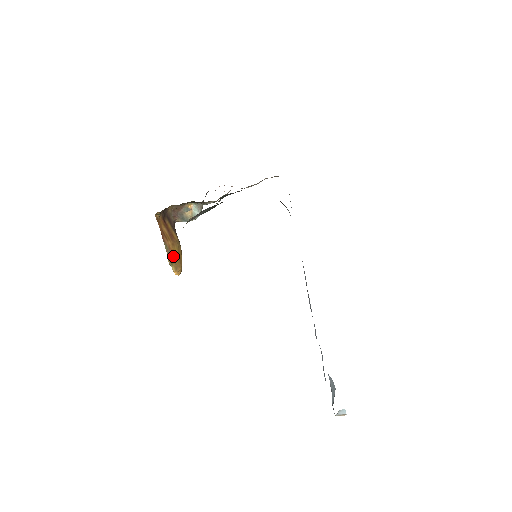
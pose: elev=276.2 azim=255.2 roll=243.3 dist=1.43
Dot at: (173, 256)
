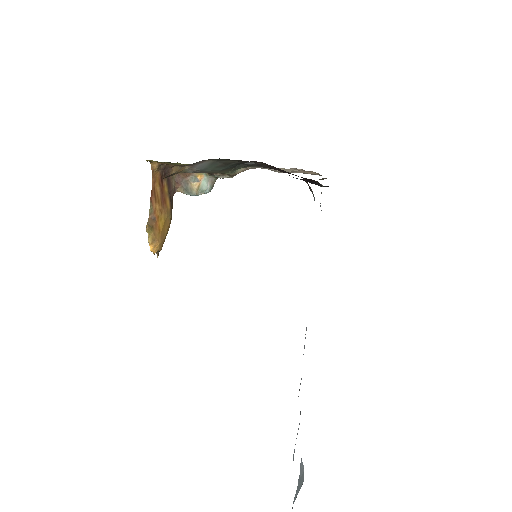
Dot at: (155, 224)
